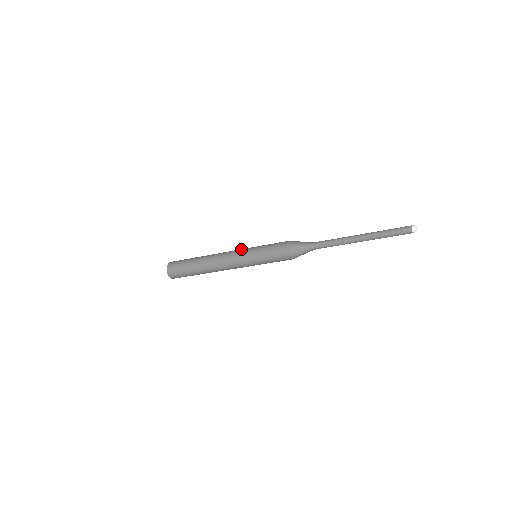
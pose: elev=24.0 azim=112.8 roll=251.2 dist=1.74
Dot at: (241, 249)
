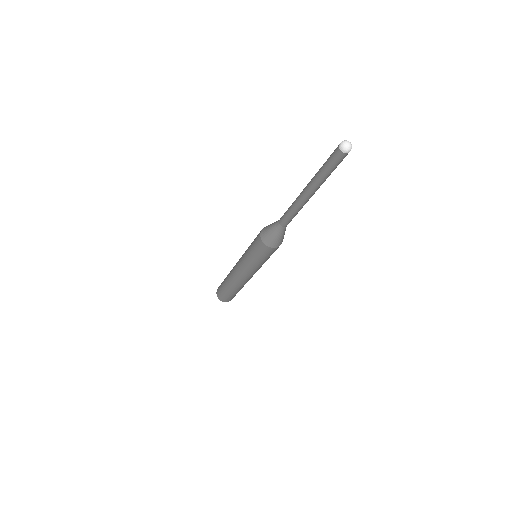
Dot at: occluded
